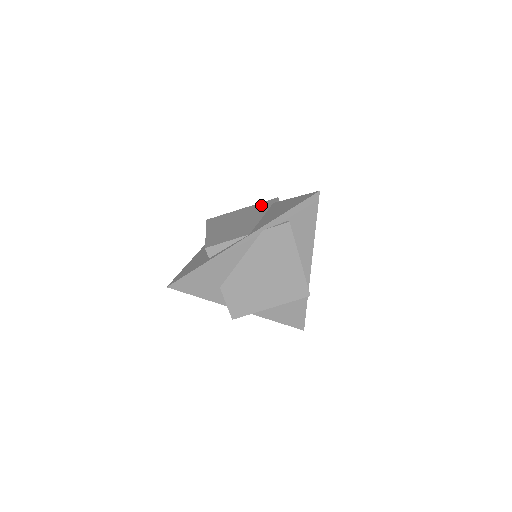
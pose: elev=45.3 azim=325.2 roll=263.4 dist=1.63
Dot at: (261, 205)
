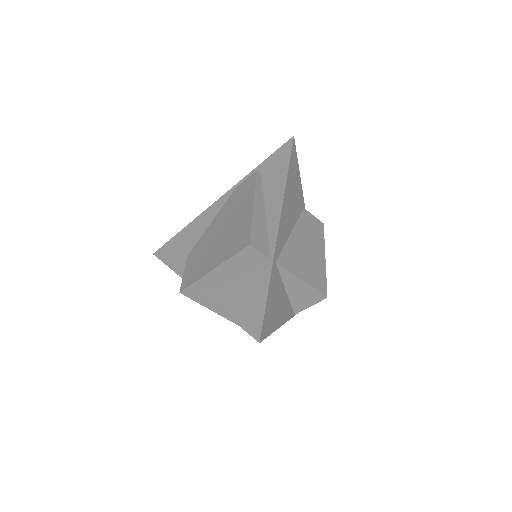
Dot at: occluded
